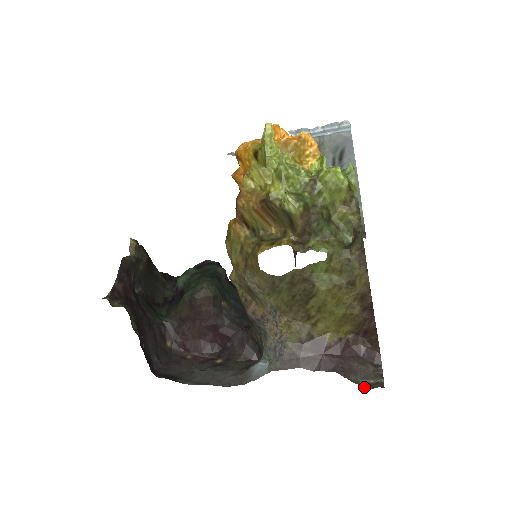
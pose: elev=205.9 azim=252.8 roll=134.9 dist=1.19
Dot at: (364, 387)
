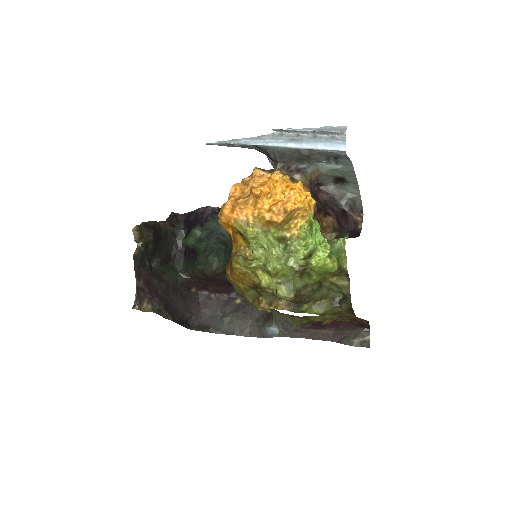
Dot at: (354, 346)
